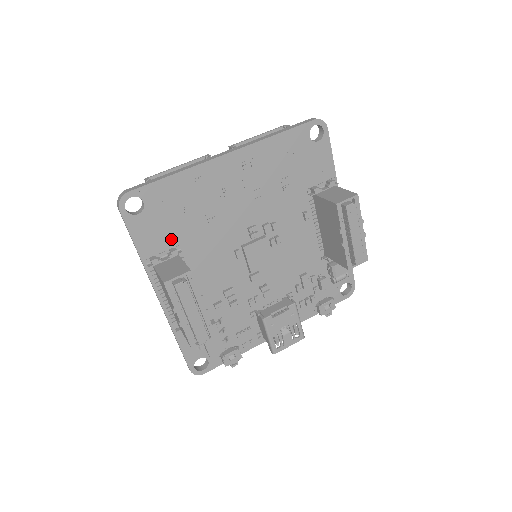
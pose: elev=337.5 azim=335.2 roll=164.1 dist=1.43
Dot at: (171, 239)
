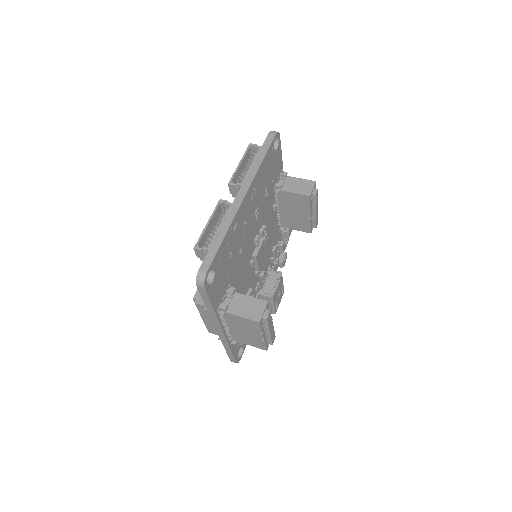
Dot at: (226, 284)
